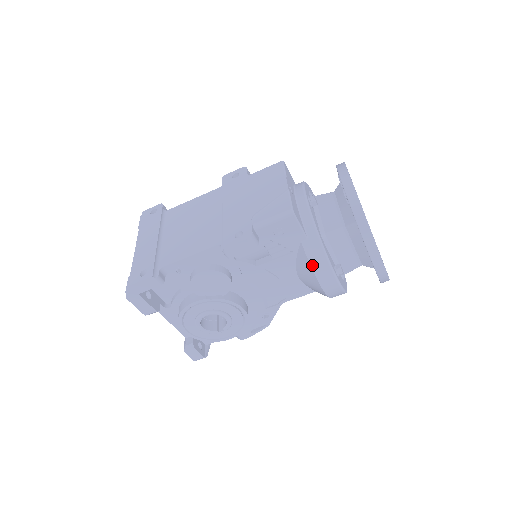
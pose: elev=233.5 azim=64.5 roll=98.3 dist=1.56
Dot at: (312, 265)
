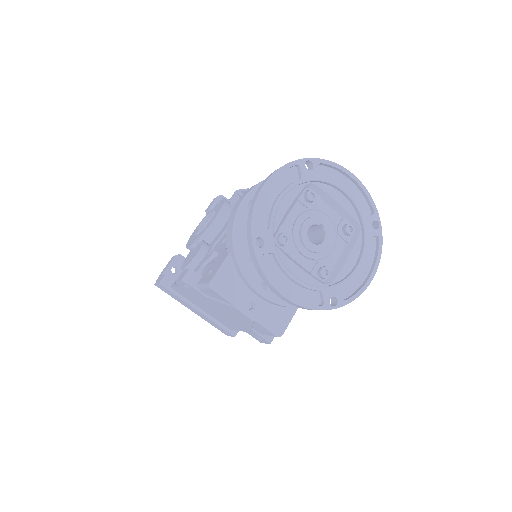
Dot at: occluded
